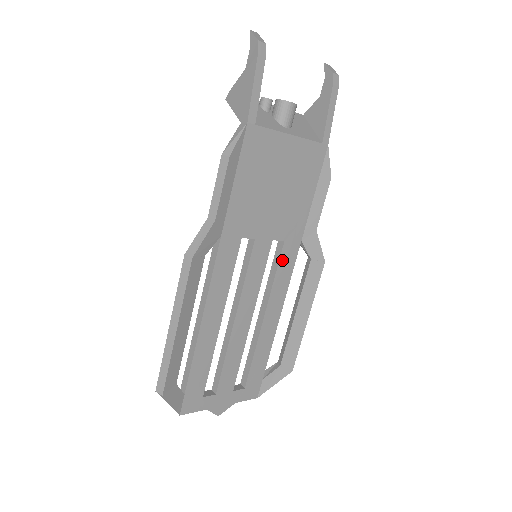
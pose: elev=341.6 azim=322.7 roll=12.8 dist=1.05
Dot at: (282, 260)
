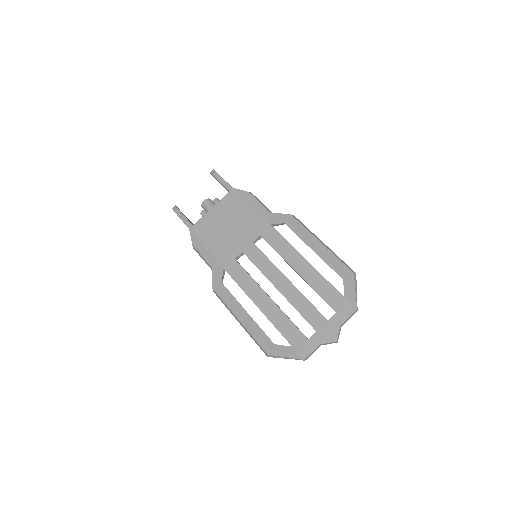
Dot at: (270, 242)
